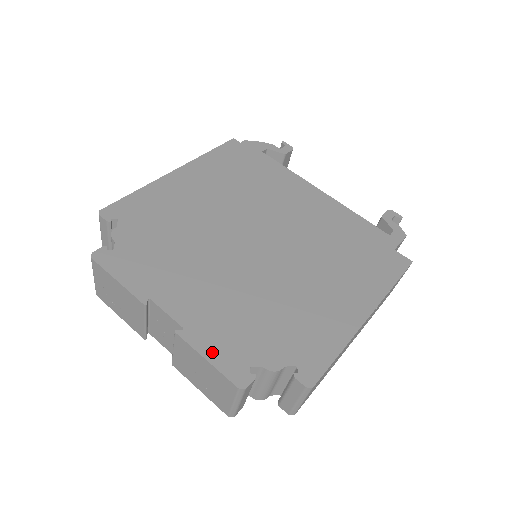
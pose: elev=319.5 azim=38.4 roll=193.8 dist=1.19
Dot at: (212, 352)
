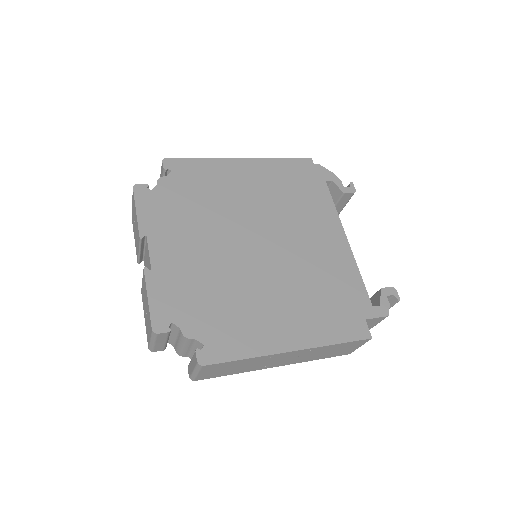
Dot at: (156, 296)
